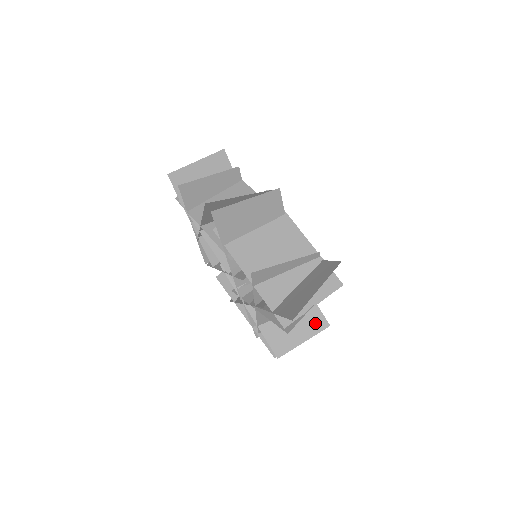
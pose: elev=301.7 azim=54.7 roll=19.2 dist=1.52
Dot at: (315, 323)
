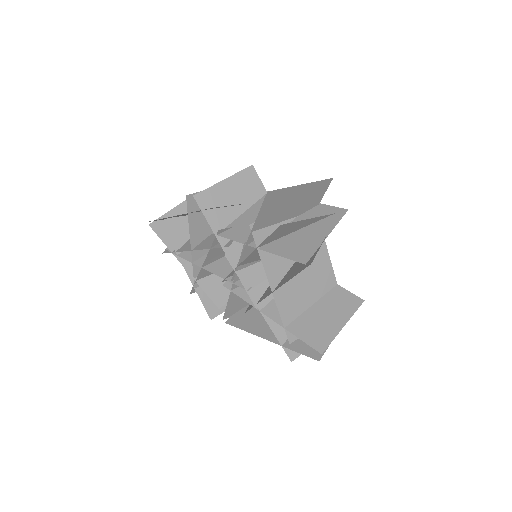
Dot at: (347, 303)
